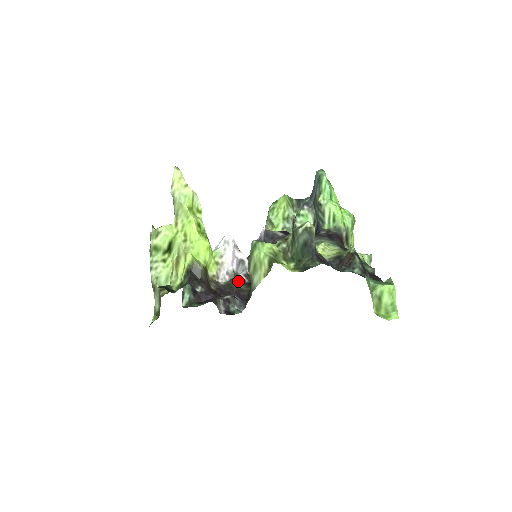
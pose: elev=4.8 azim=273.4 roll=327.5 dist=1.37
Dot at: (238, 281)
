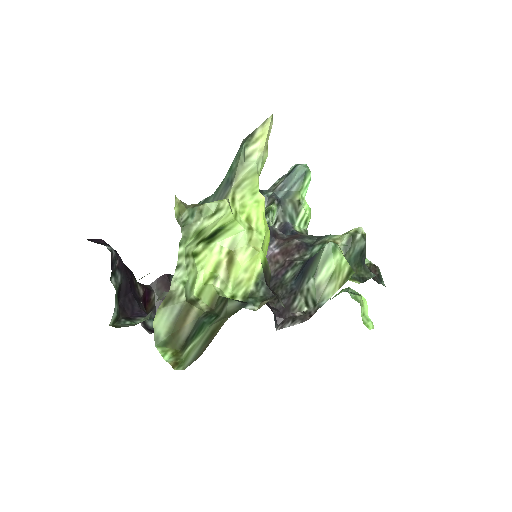
Dot at: occluded
